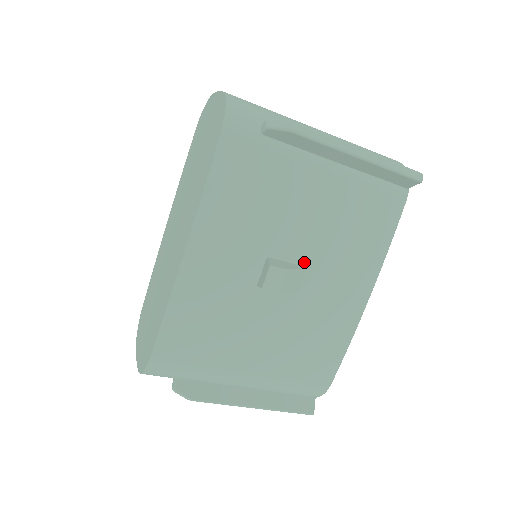
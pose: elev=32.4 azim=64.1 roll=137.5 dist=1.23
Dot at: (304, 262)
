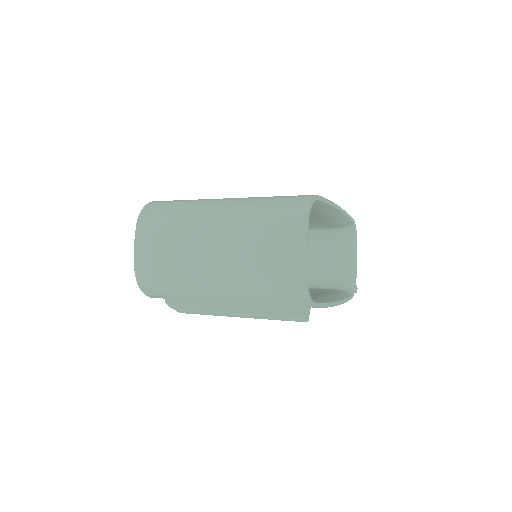
Dot at: occluded
